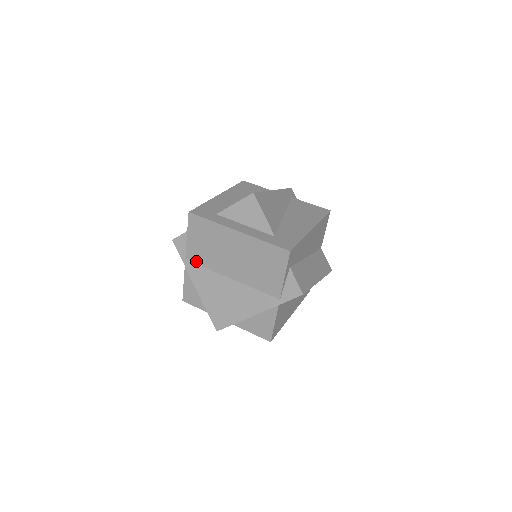
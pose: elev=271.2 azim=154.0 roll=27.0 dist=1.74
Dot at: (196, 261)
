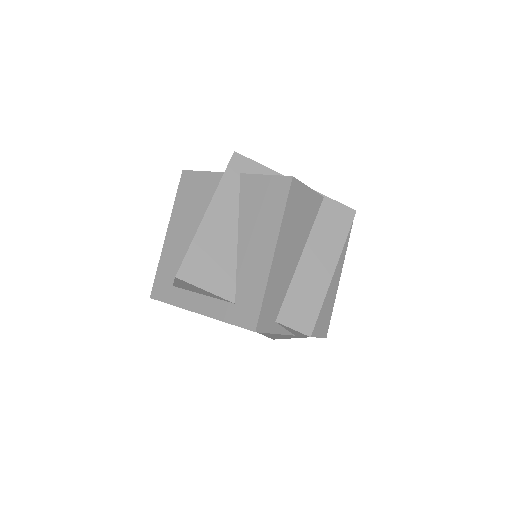
Dot at: occluded
